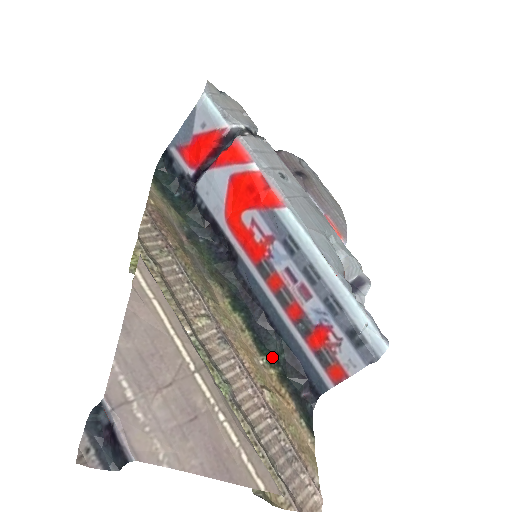
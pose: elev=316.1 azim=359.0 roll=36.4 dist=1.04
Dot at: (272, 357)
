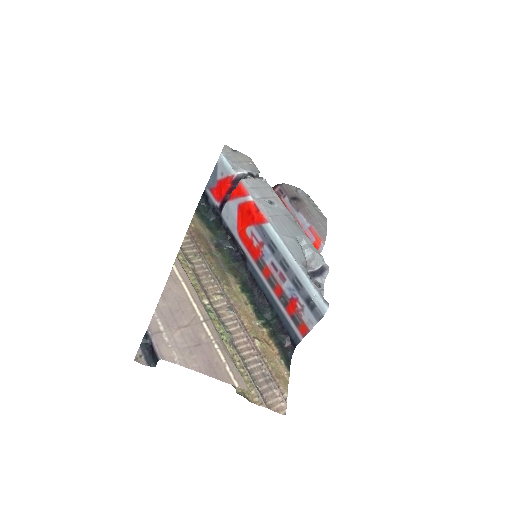
Dot at: (266, 321)
